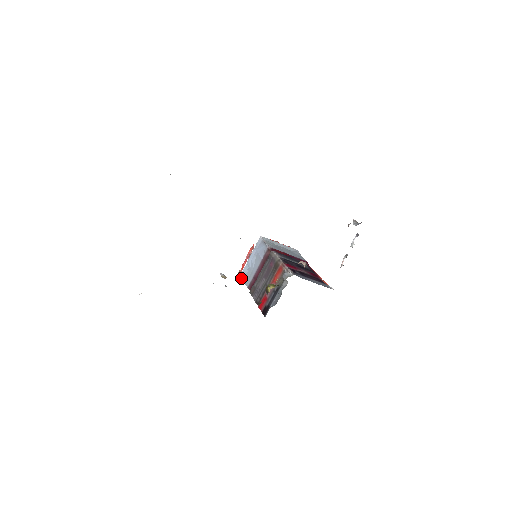
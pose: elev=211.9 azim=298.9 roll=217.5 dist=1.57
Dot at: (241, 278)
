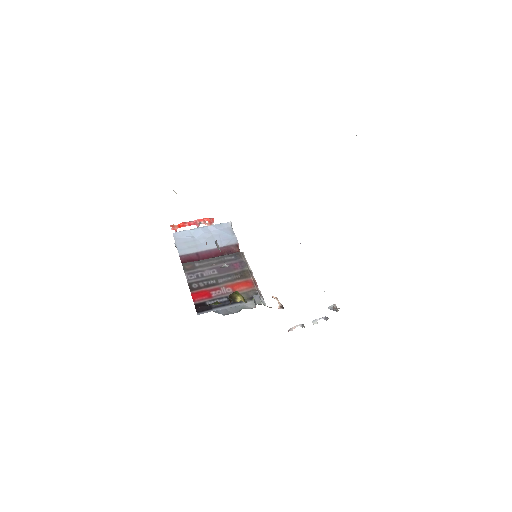
Dot at: (174, 236)
